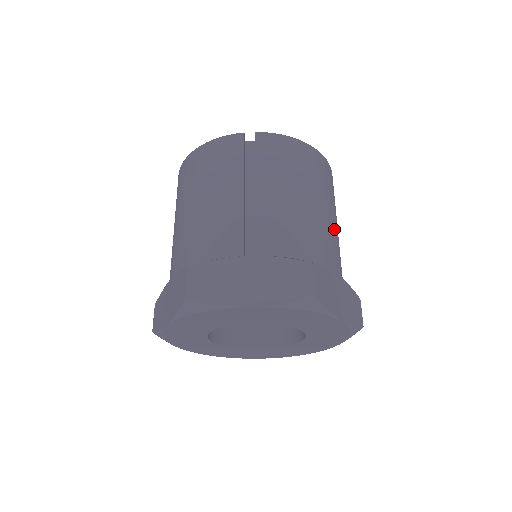
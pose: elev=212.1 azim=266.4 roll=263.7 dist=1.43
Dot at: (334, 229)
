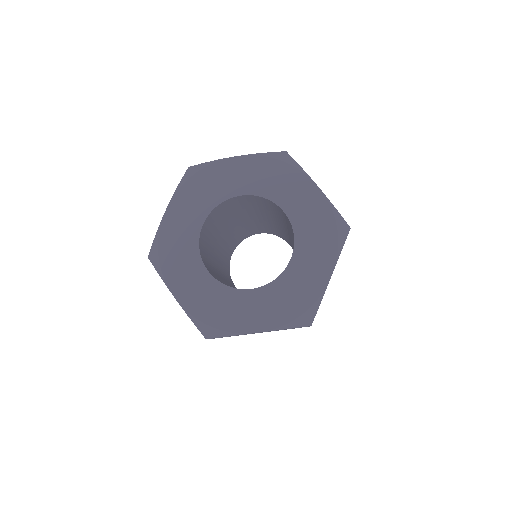
Dot at: occluded
